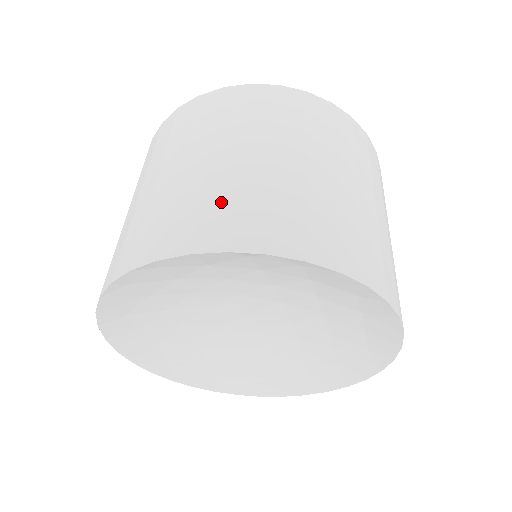
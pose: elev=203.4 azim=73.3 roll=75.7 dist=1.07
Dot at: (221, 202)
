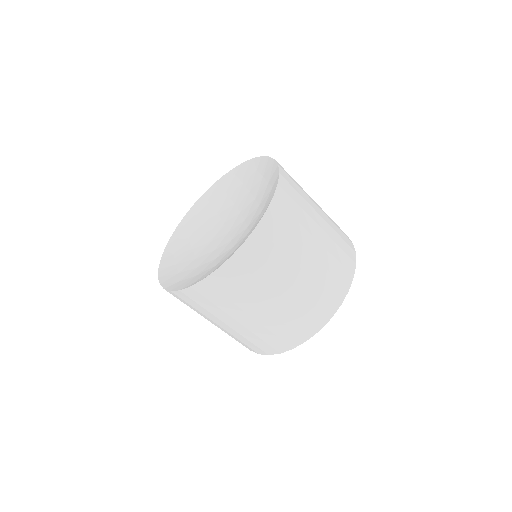
Dot at: occluded
